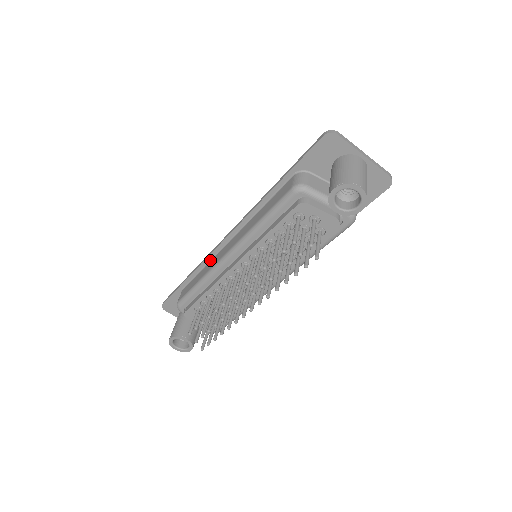
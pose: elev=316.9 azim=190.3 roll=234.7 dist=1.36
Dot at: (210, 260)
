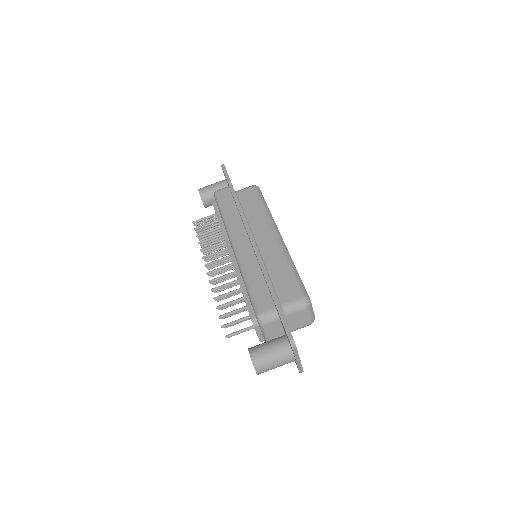
Dot at: (241, 218)
